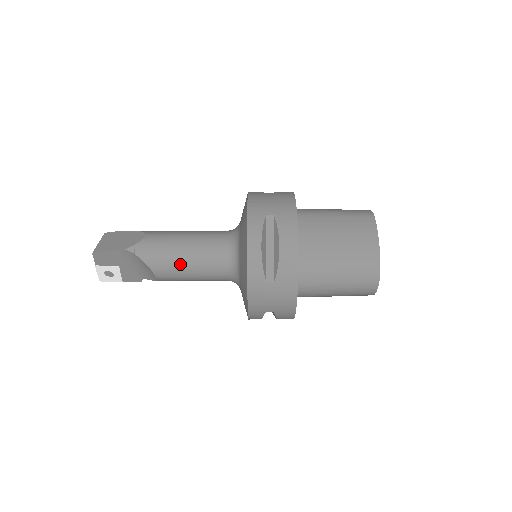
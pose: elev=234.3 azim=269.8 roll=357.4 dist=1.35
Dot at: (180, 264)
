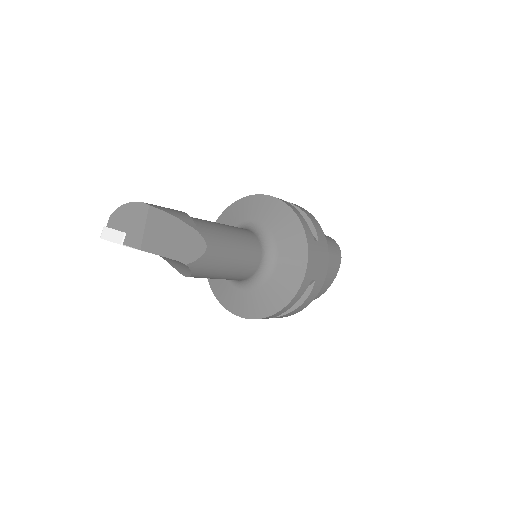
Dot at: (216, 277)
